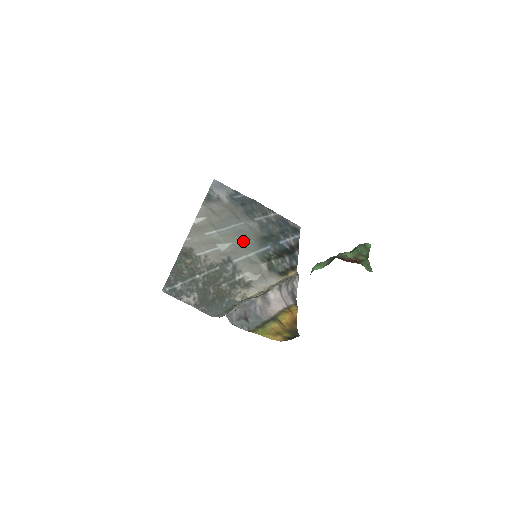
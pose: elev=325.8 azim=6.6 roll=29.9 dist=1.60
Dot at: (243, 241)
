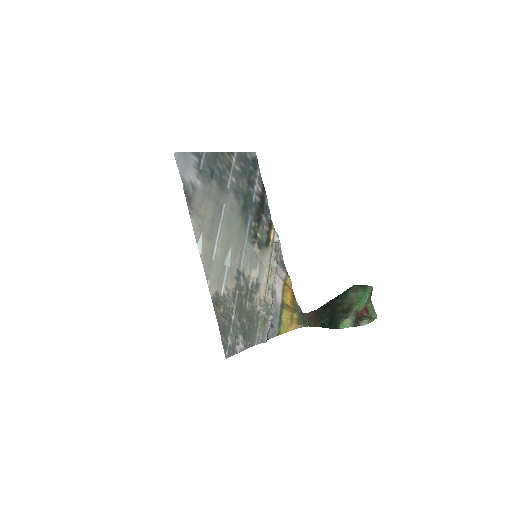
Dot at: (235, 235)
